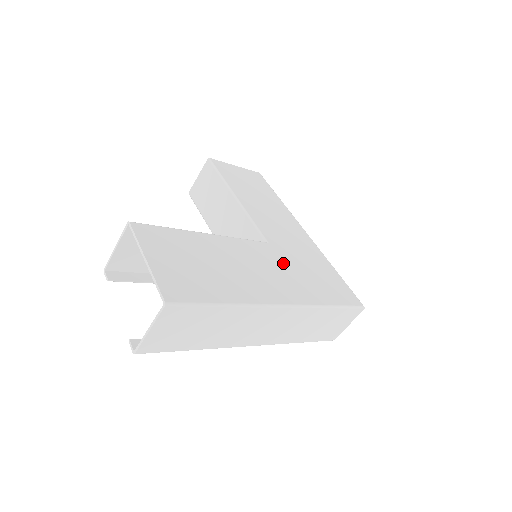
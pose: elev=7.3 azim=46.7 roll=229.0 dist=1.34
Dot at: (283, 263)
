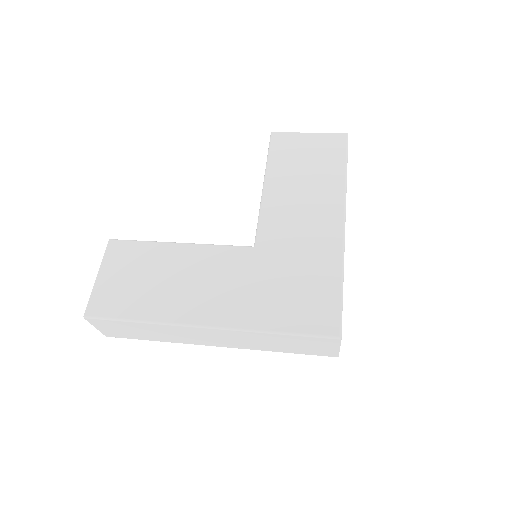
Dot at: (252, 274)
